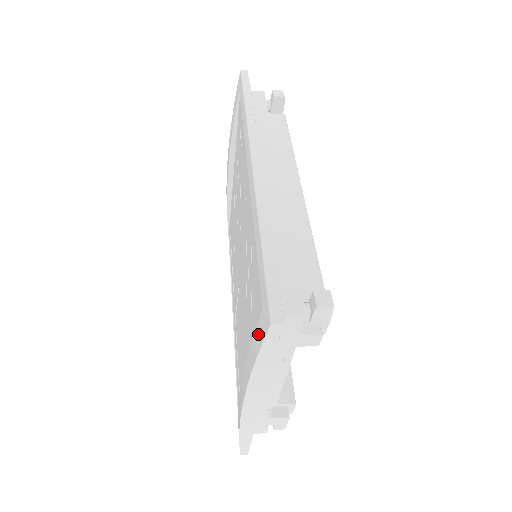
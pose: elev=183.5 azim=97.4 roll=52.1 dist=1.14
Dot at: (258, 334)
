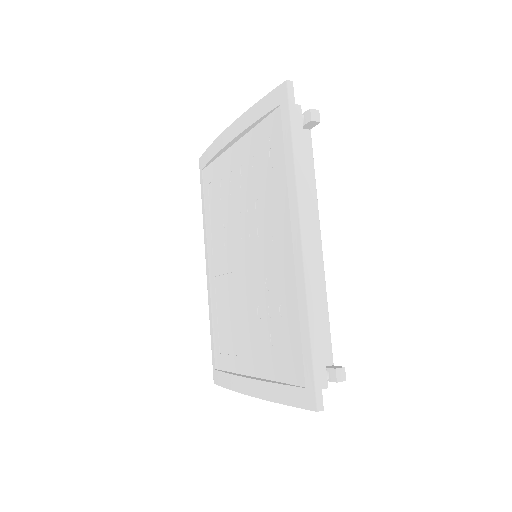
Dot at: (295, 395)
